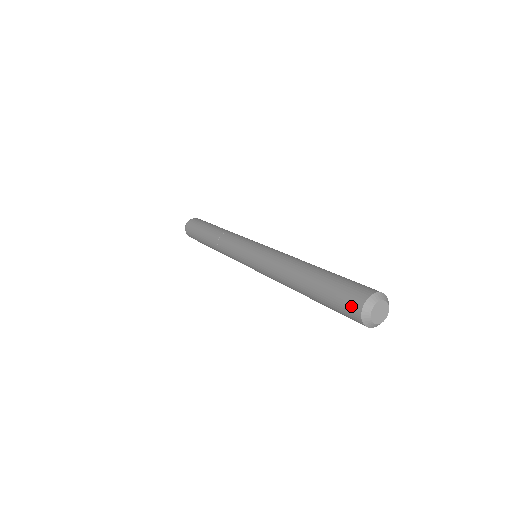
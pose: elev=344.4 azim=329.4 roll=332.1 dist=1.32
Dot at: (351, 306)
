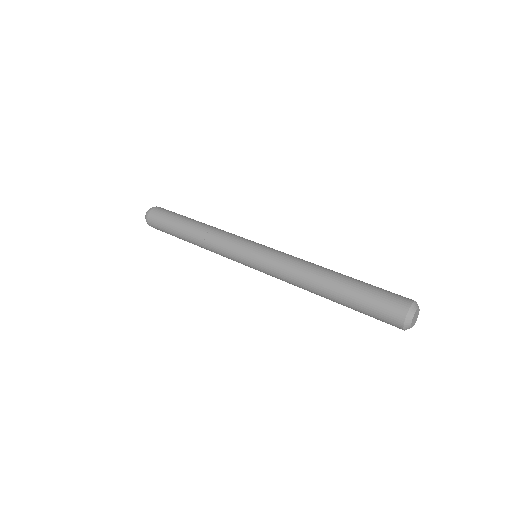
Dot at: (394, 312)
